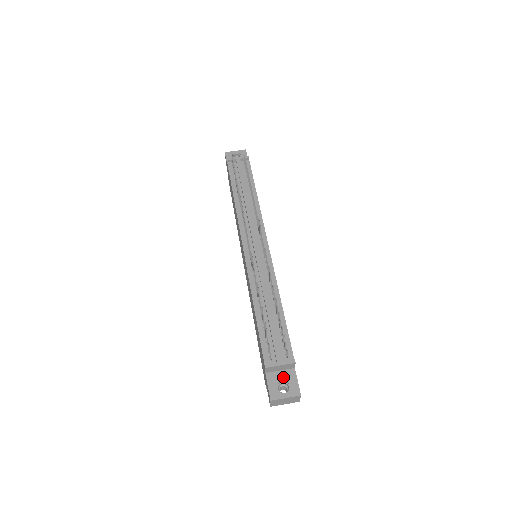
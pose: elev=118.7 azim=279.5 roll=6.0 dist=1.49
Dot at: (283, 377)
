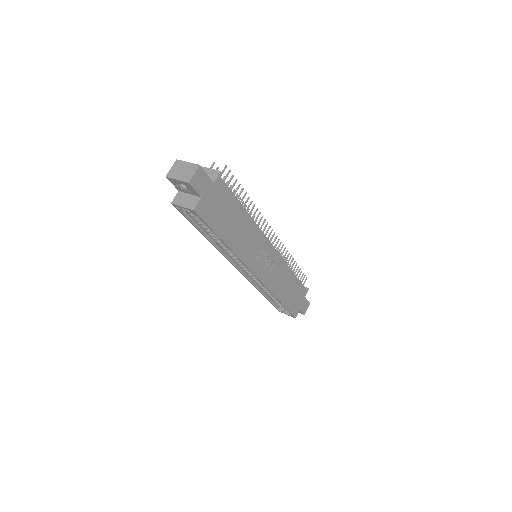
Dot at: occluded
